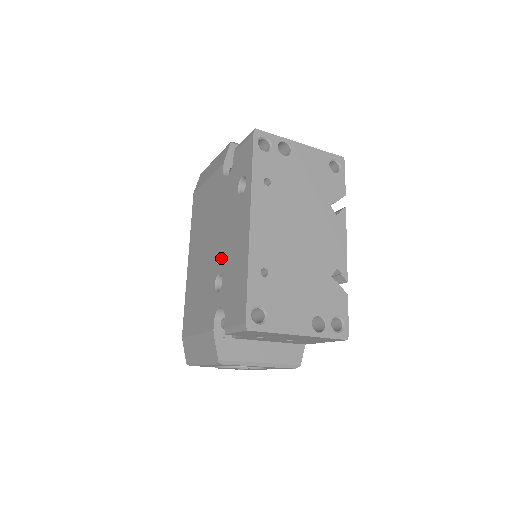
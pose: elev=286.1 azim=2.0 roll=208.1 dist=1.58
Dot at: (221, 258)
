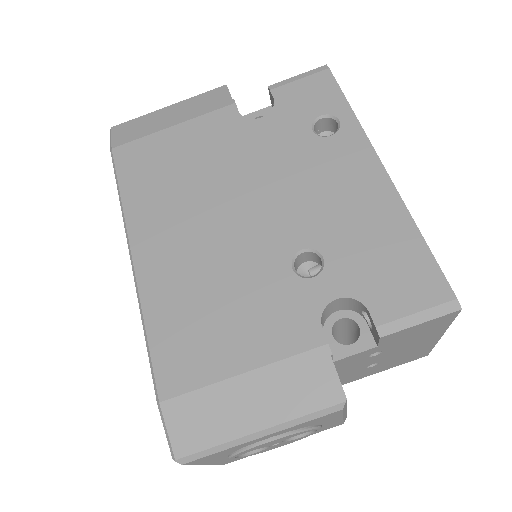
Dot at: (300, 225)
